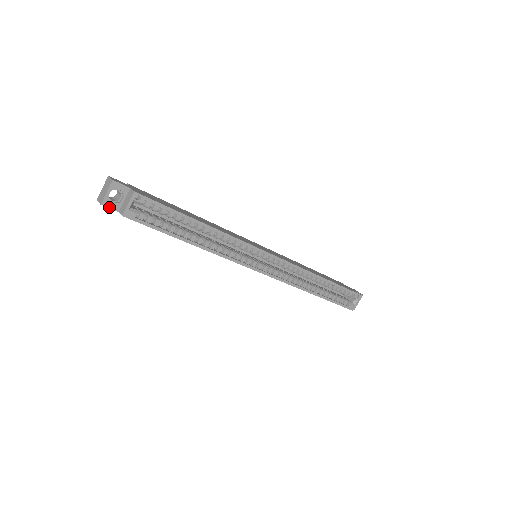
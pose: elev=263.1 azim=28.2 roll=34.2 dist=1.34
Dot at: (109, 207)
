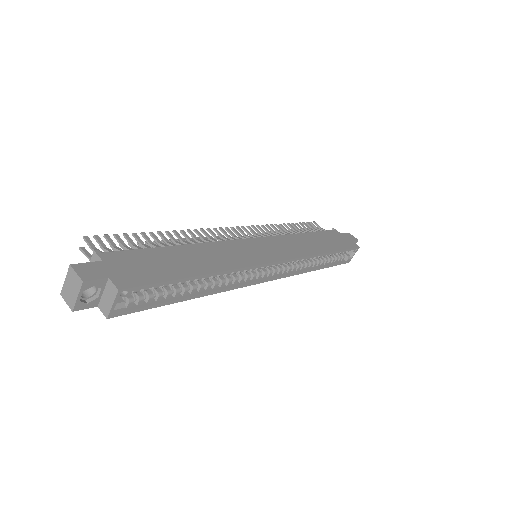
Dot at: (84, 308)
